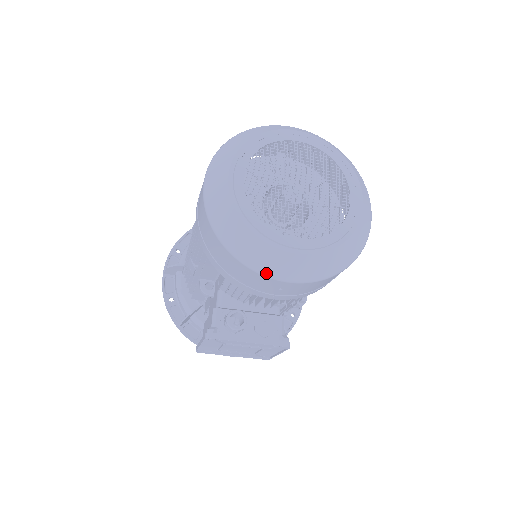
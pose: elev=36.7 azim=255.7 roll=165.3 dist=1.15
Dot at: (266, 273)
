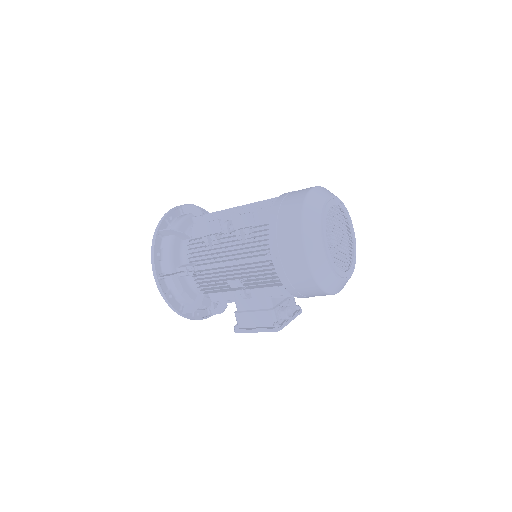
Dot at: (336, 293)
